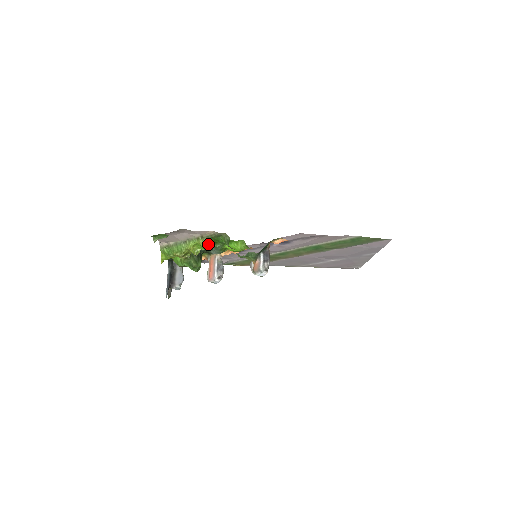
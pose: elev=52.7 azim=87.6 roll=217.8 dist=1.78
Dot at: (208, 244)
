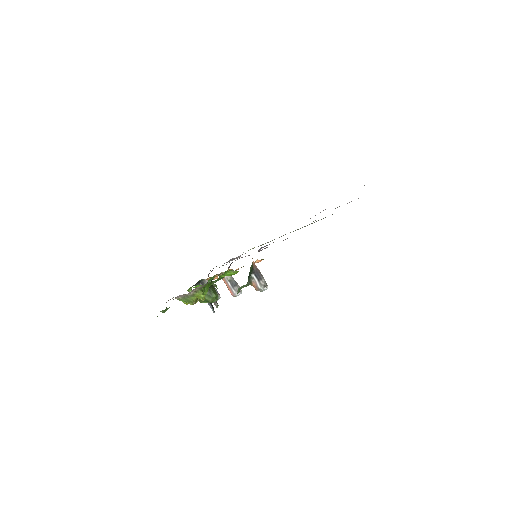
Dot at: (205, 290)
